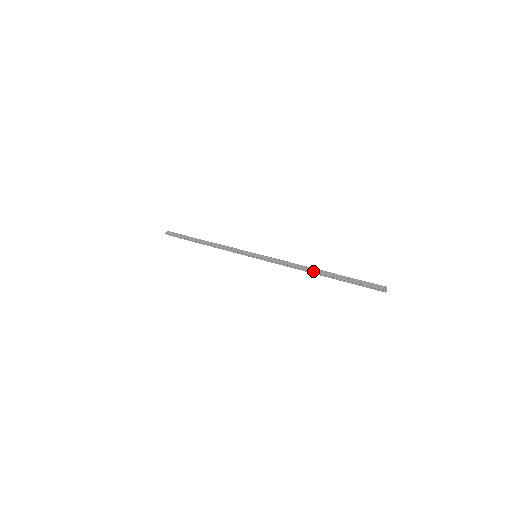
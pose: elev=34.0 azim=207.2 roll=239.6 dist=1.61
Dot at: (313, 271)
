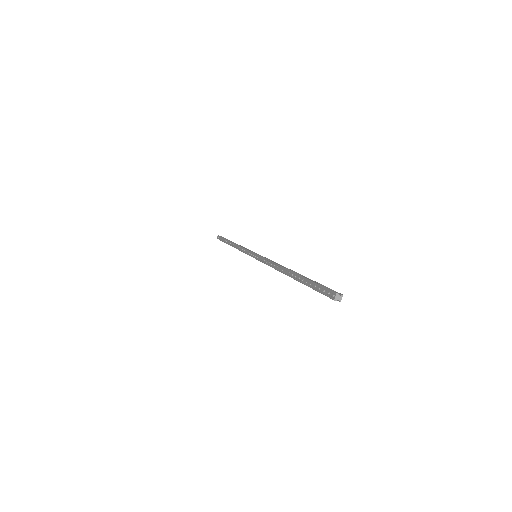
Dot at: (284, 273)
